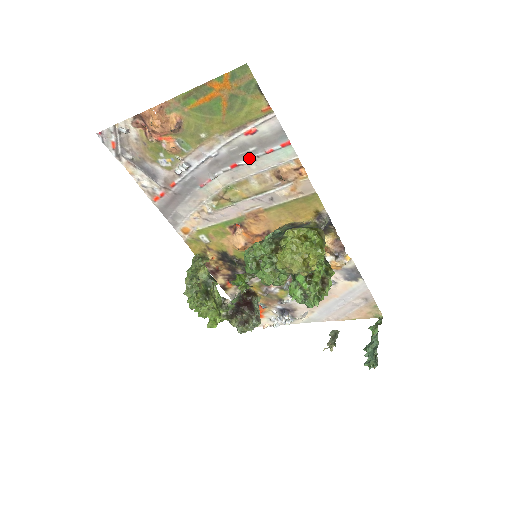
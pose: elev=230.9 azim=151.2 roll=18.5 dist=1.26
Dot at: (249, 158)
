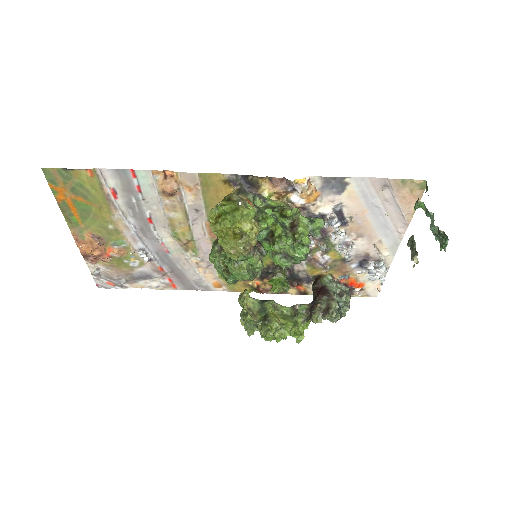
Dot at: (144, 206)
